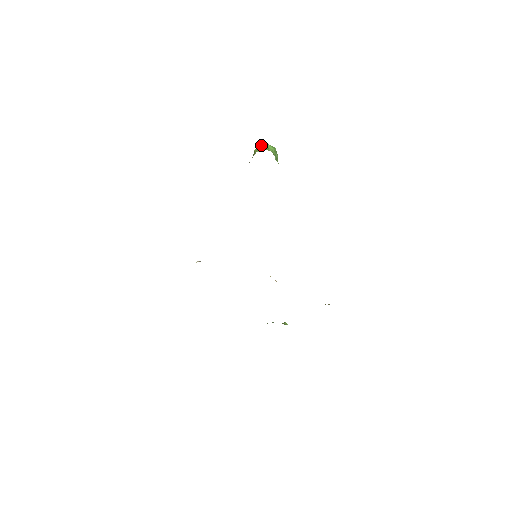
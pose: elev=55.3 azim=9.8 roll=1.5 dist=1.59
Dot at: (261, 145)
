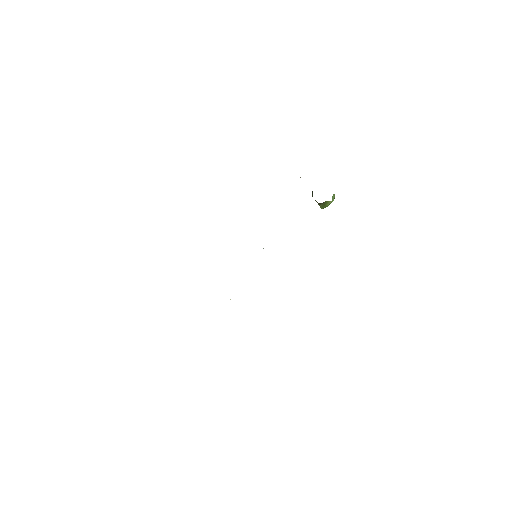
Dot at: occluded
